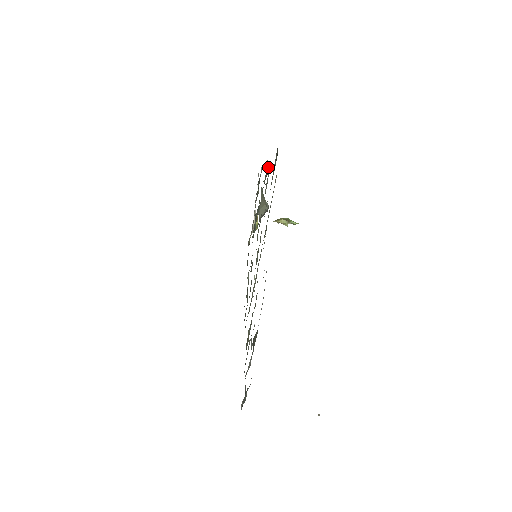
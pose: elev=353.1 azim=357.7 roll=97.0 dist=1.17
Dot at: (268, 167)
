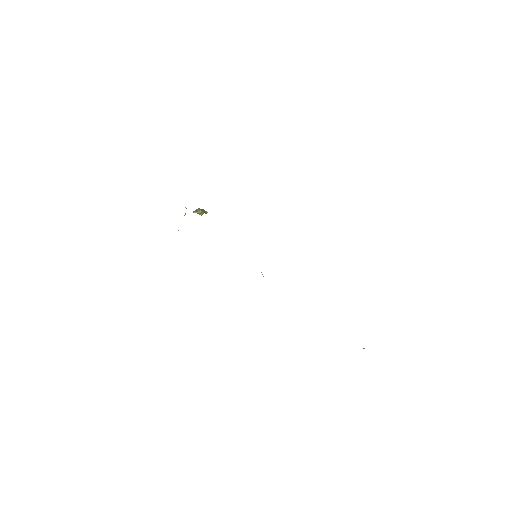
Dot at: occluded
